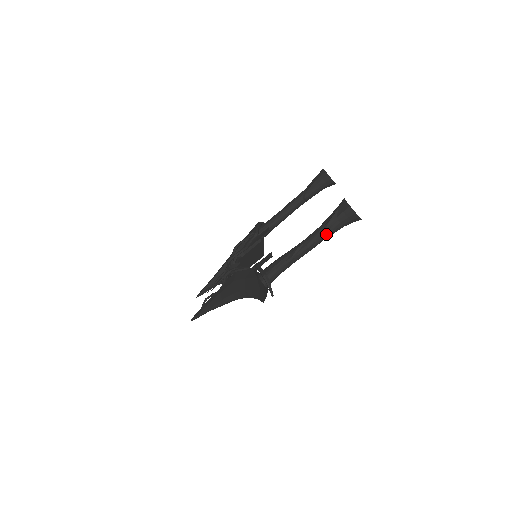
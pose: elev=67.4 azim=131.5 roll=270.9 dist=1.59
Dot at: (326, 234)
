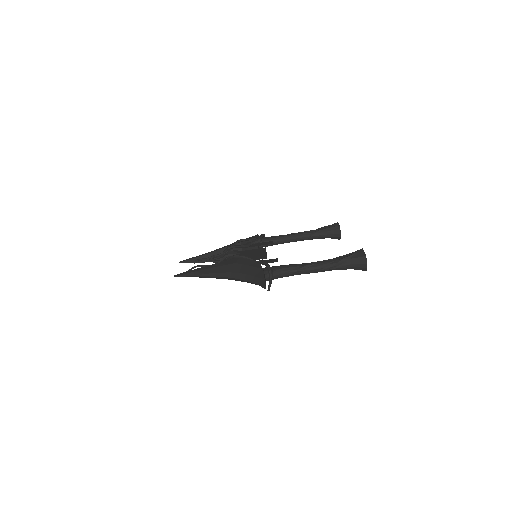
Dot at: (335, 267)
